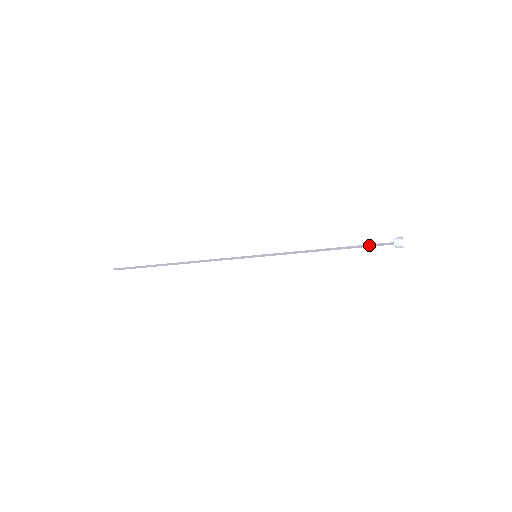
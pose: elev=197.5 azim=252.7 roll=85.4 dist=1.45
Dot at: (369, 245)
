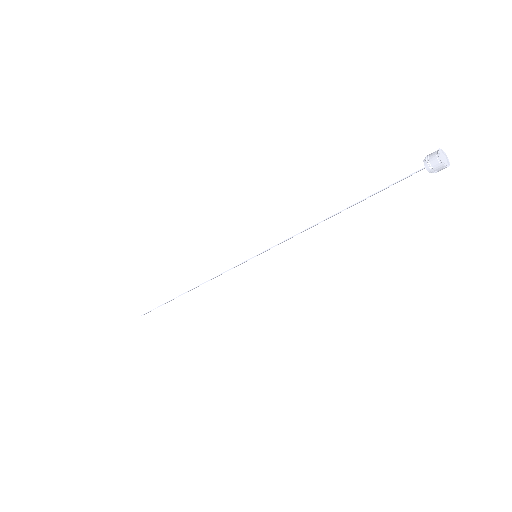
Dot at: occluded
